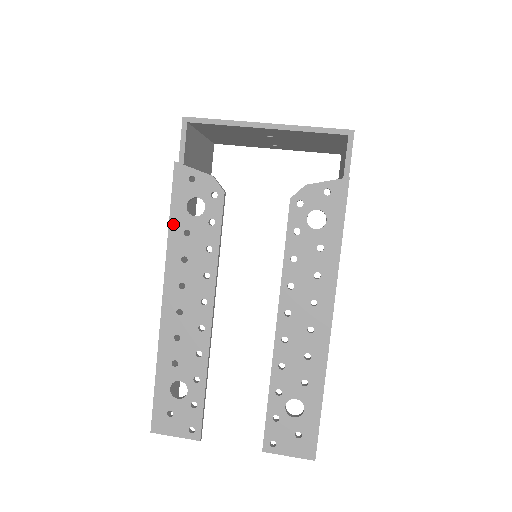
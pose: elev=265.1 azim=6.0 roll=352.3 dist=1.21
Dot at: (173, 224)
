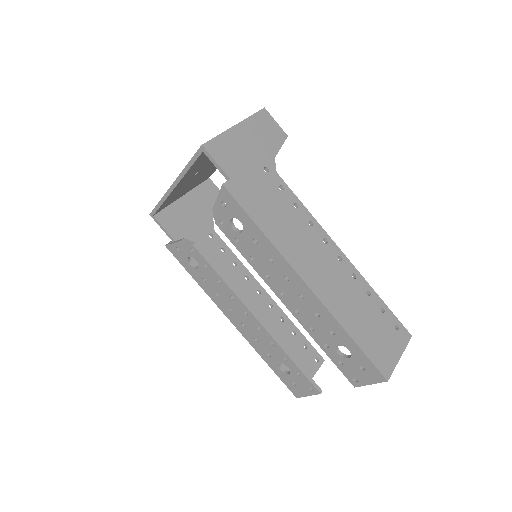
Dot at: (196, 279)
